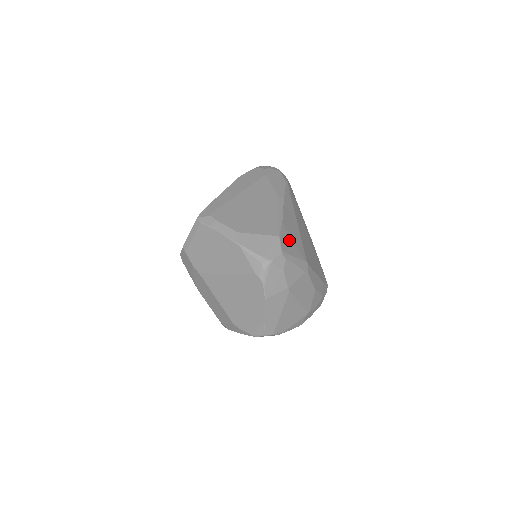
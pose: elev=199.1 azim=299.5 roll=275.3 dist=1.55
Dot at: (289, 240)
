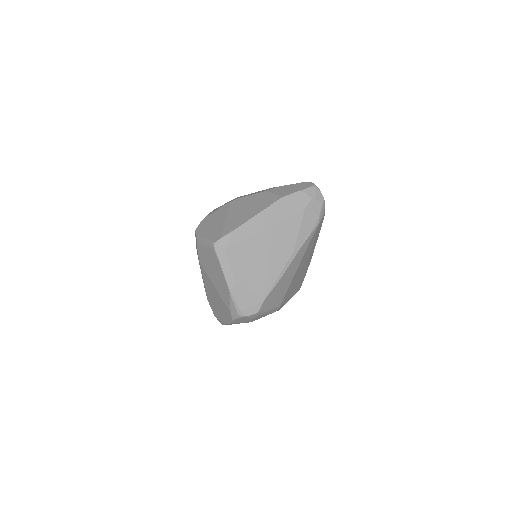
Dot at: (273, 297)
